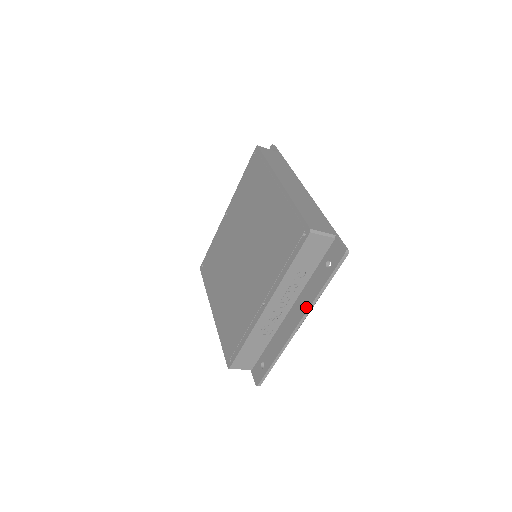
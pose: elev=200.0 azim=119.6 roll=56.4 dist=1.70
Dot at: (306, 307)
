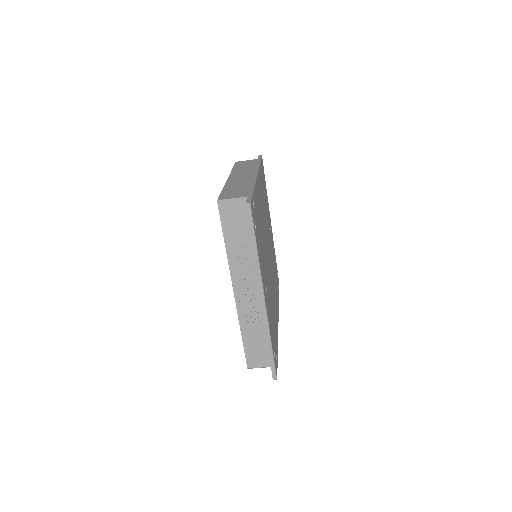
Dot at: (257, 277)
